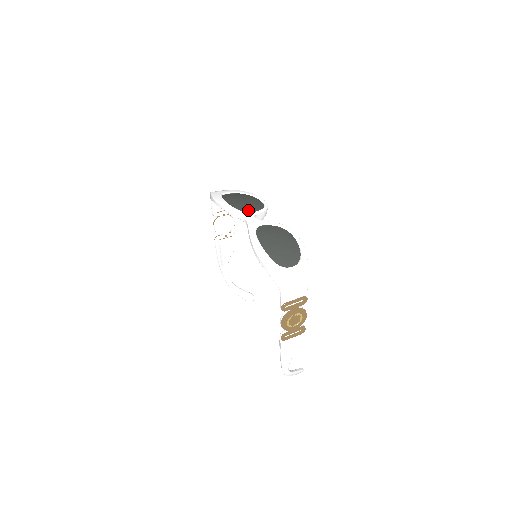
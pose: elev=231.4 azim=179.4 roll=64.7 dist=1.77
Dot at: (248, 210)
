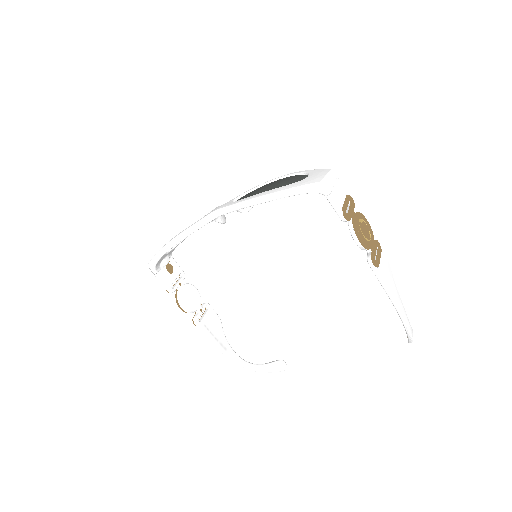
Dot at: occluded
